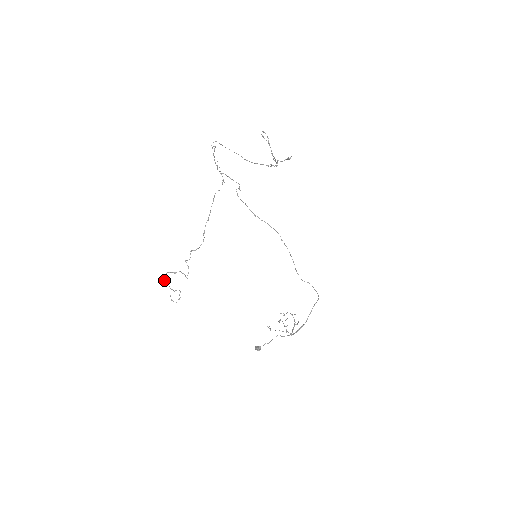
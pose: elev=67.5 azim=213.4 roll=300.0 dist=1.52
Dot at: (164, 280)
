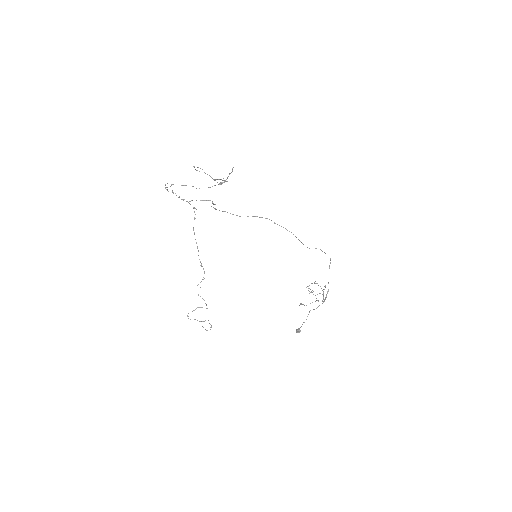
Dot at: occluded
